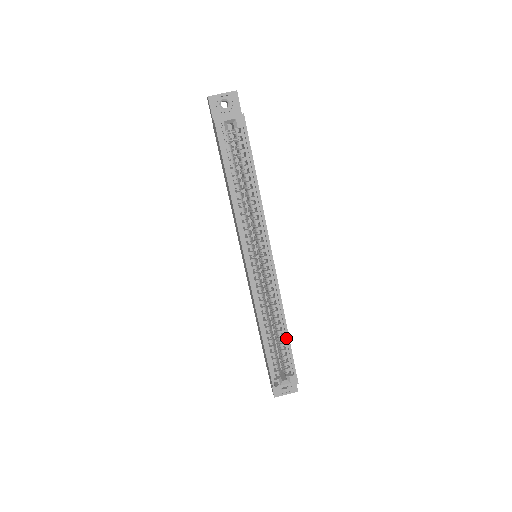
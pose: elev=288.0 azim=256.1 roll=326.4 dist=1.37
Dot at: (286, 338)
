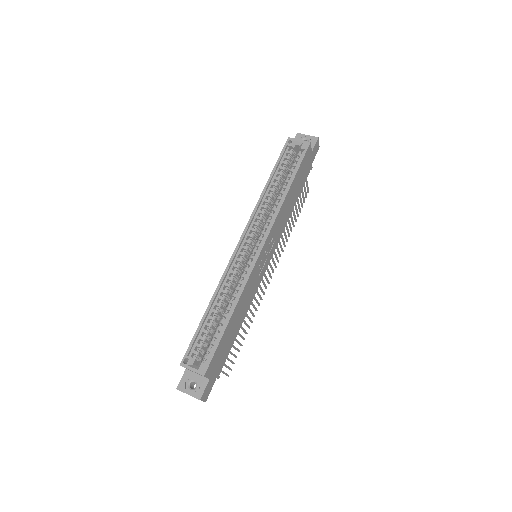
Dot at: (226, 322)
